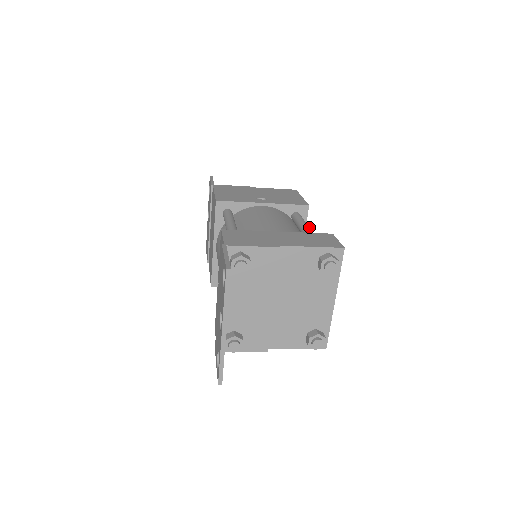
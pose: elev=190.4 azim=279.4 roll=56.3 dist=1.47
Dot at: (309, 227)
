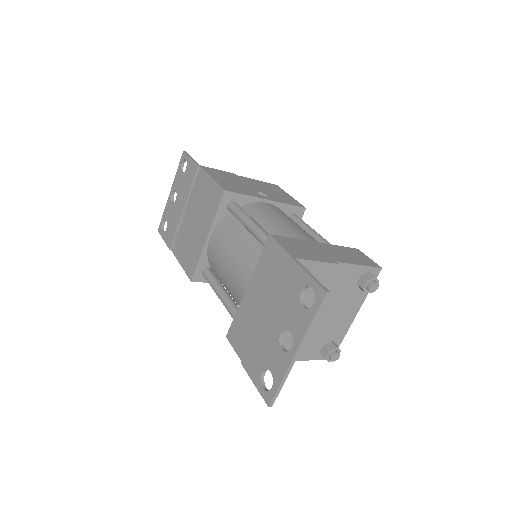
Dot at: (319, 234)
